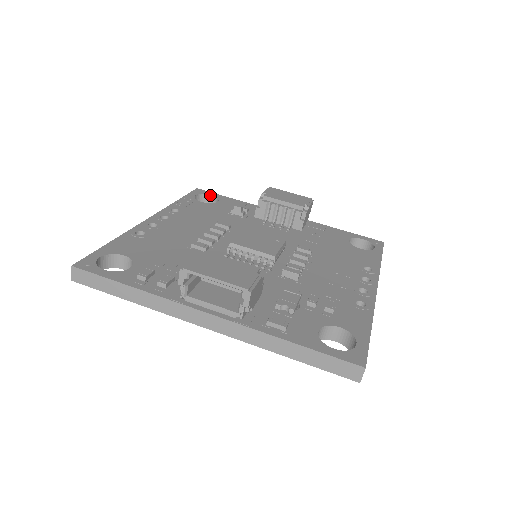
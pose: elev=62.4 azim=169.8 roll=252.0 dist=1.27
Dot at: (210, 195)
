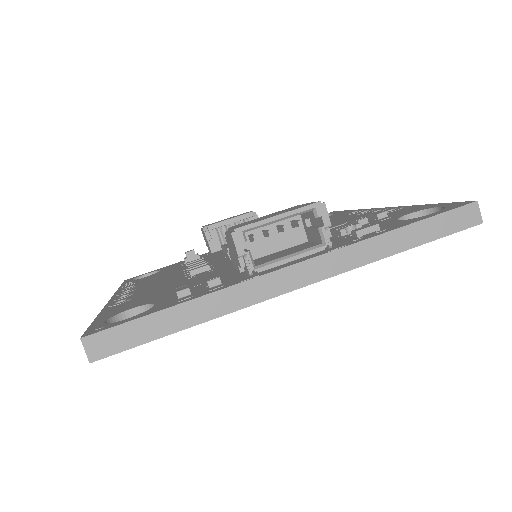
Dot at: (145, 275)
